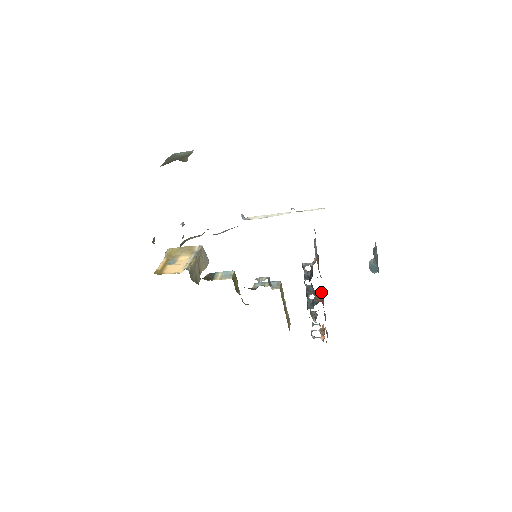
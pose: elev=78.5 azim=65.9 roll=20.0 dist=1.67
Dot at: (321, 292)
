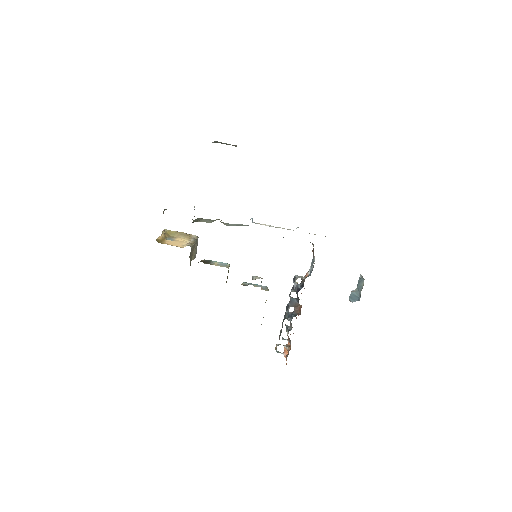
Dot at: (301, 307)
